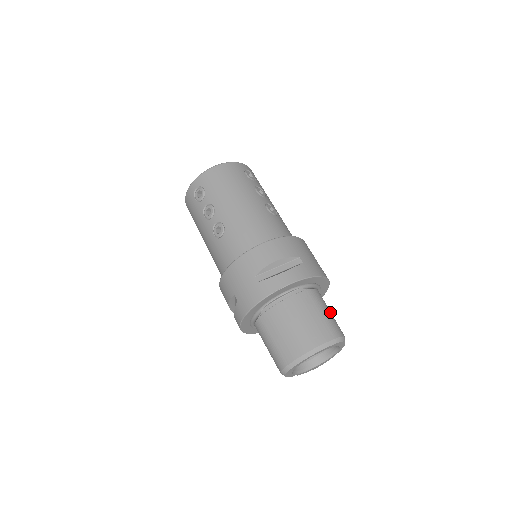
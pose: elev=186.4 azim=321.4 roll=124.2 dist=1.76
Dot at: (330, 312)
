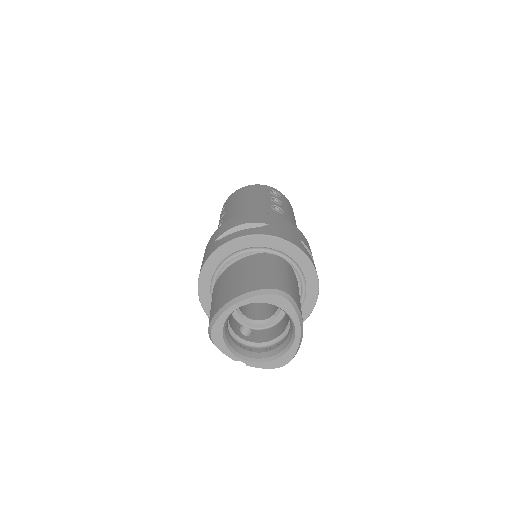
Dot at: (287, 276)
